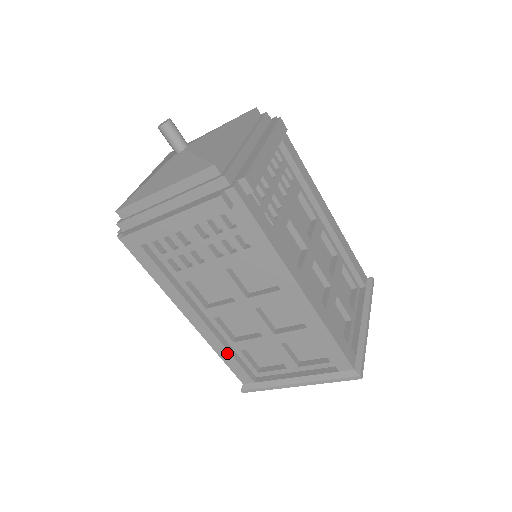
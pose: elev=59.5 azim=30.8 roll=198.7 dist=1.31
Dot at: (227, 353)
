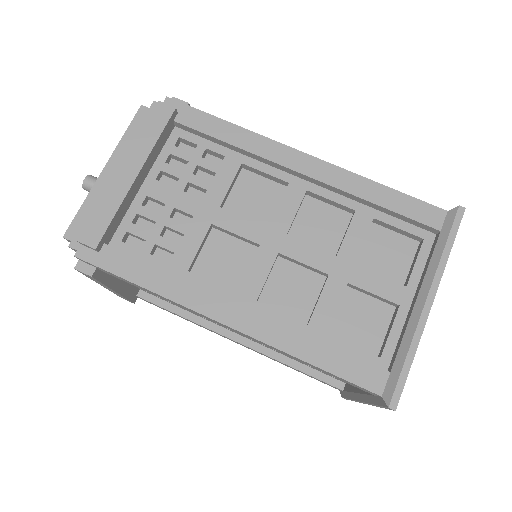
Dot at: (313, 344)
